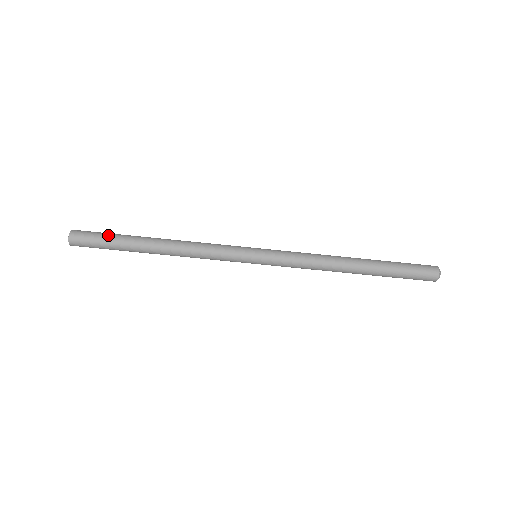
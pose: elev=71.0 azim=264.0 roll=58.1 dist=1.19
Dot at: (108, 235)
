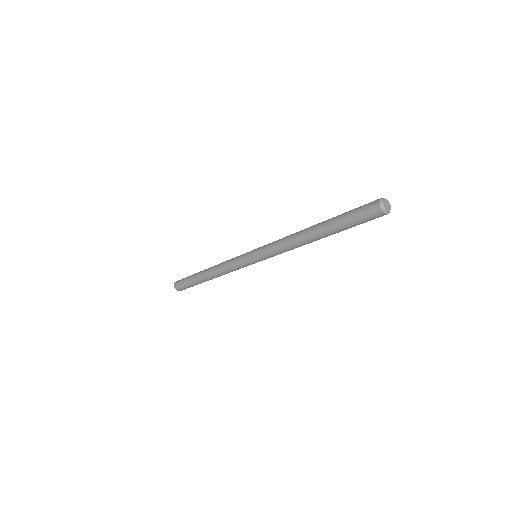
Dot at: (188, 284)
